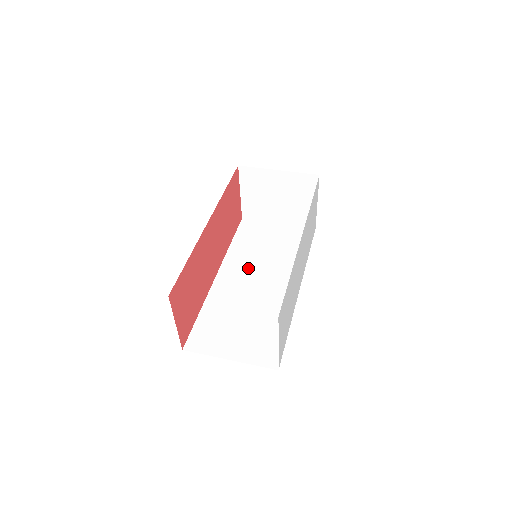
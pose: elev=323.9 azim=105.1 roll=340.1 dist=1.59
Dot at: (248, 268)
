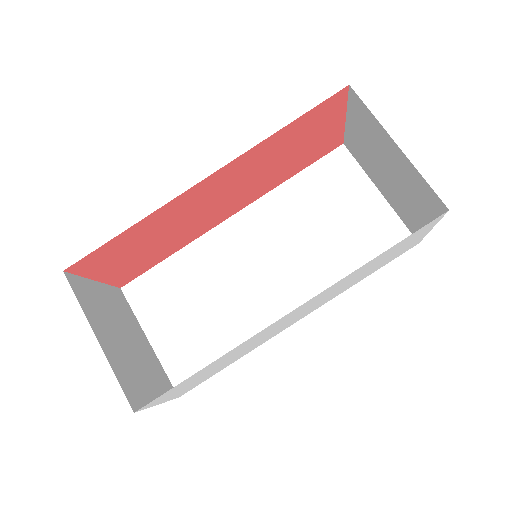
Dot at: (273, 237)
